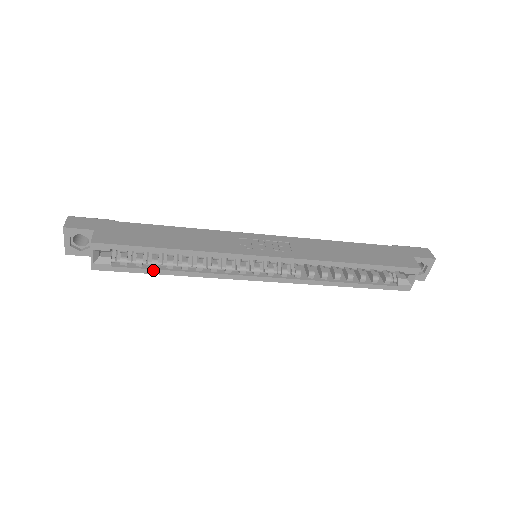
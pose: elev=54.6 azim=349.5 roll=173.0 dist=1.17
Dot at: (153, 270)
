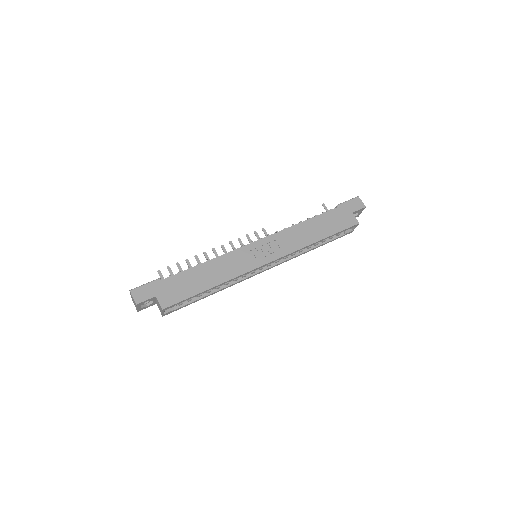
Dot at: (200, 299)
